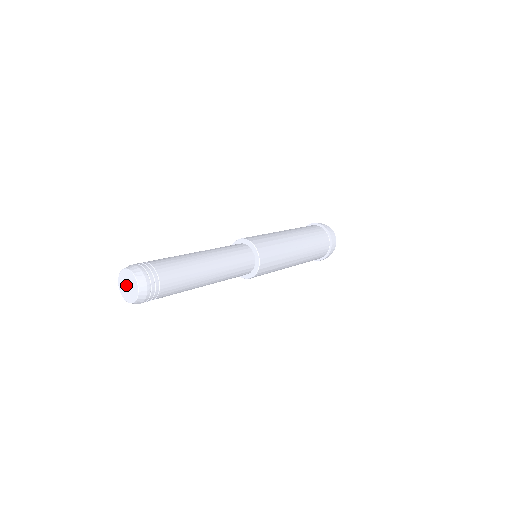
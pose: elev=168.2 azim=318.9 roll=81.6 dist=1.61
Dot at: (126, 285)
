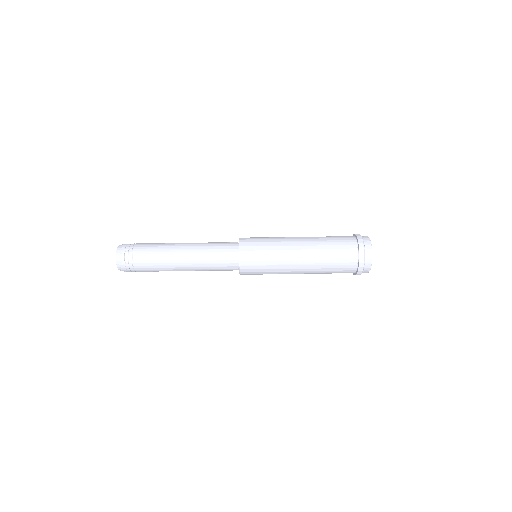
Dot at: occluded
